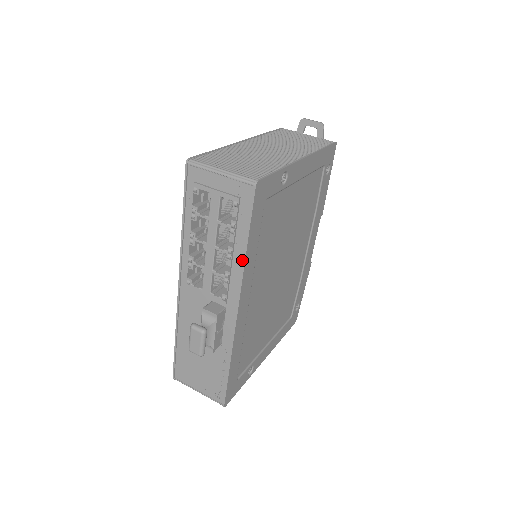
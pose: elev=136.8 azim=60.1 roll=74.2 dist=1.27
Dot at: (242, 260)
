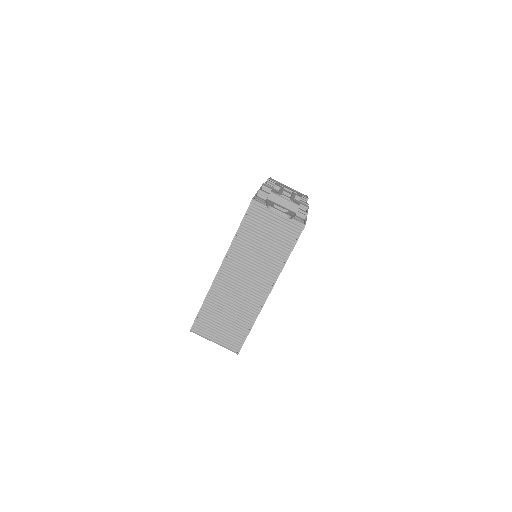
Dot at: occluded
